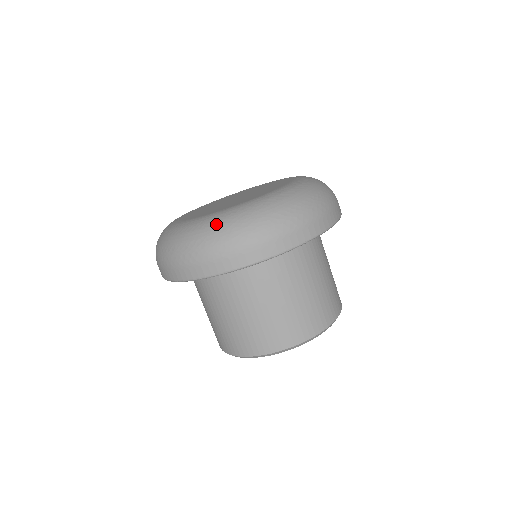
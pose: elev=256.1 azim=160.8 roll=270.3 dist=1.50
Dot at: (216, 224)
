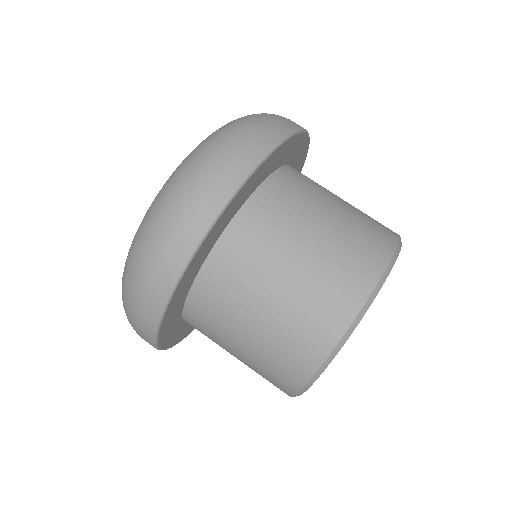
Dot at: (140, 227)
